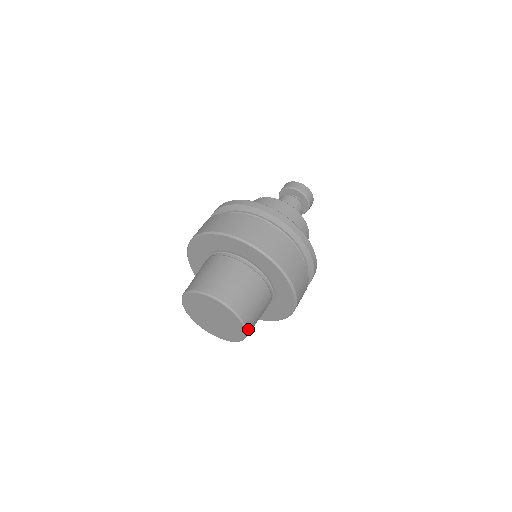
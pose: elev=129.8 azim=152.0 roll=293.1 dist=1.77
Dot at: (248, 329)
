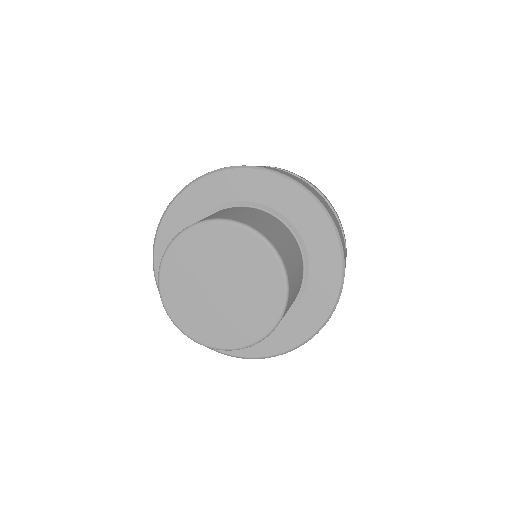
Dot at: (284, 263)
